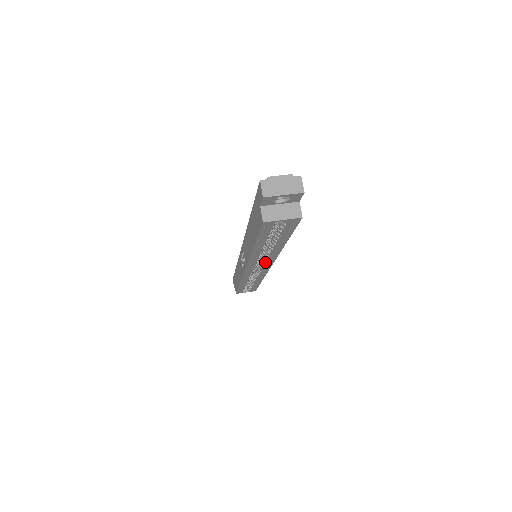
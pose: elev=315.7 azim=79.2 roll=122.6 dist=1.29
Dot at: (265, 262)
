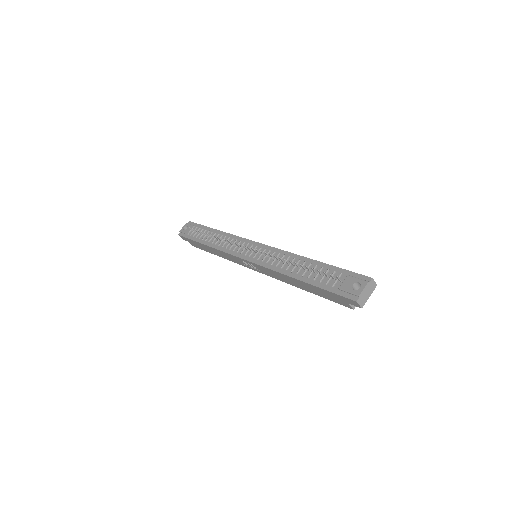
Dot at: occluded
